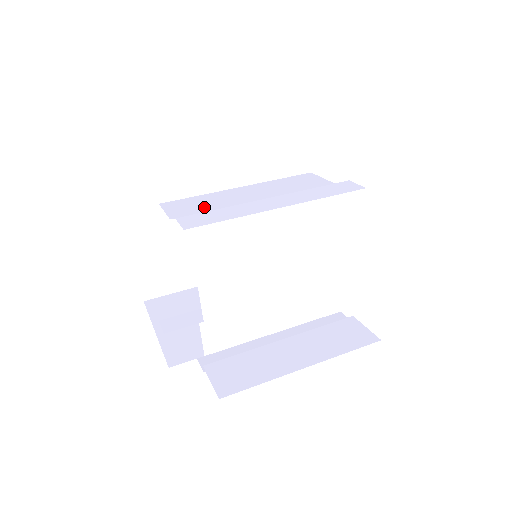
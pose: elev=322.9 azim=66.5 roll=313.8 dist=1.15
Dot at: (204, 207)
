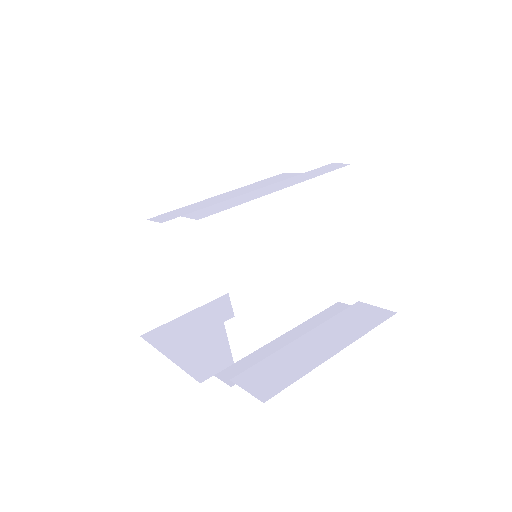
Dot at: occluded
